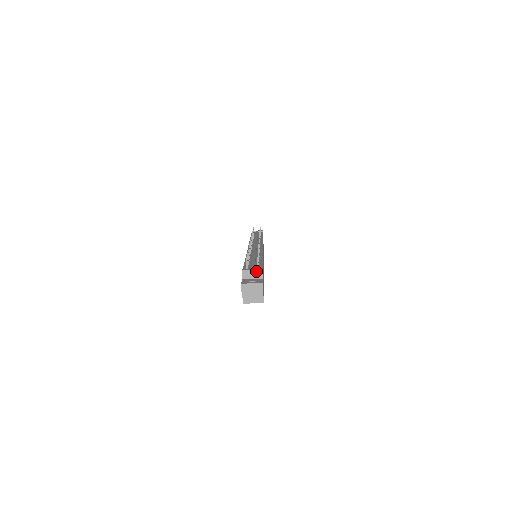
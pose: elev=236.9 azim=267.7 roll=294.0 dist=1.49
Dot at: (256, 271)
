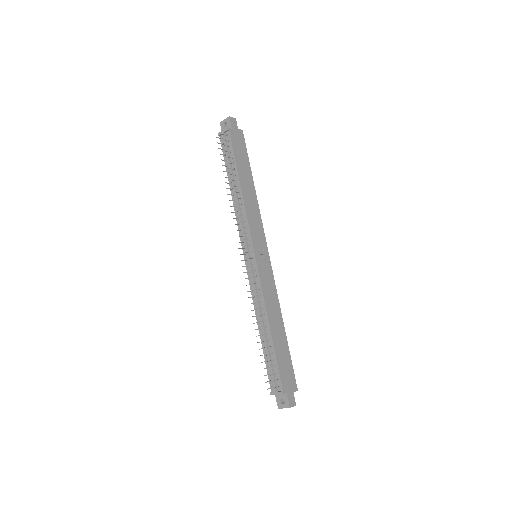
Dot at: (279, 394)
